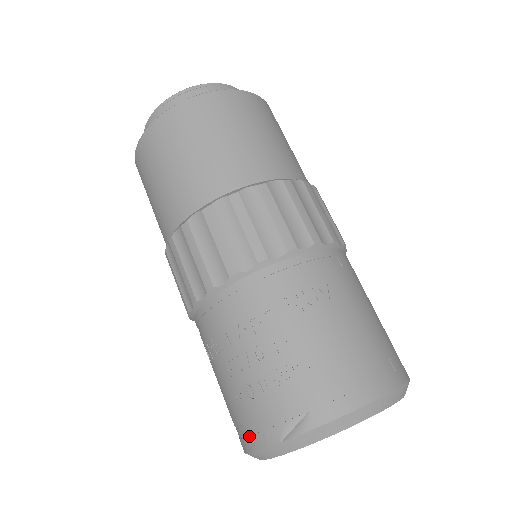
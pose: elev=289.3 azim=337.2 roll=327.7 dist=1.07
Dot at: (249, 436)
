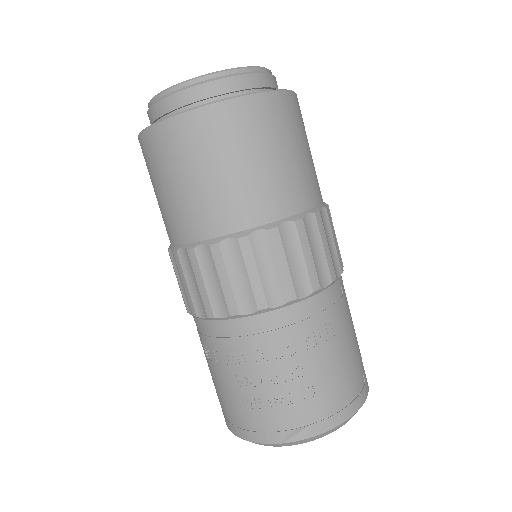
Dot at: (247, 430)
